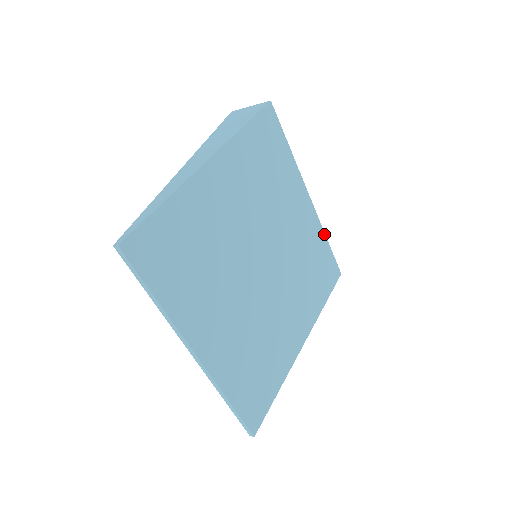
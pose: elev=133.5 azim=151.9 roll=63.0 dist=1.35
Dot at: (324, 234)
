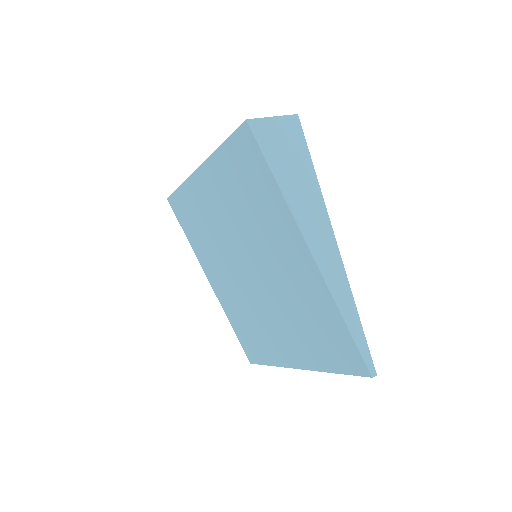
Dot at: occluded
